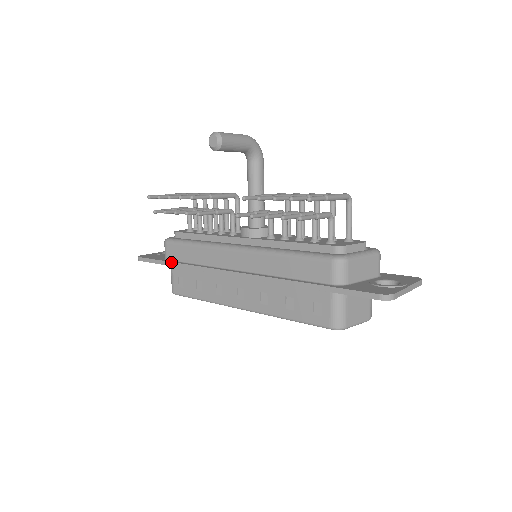
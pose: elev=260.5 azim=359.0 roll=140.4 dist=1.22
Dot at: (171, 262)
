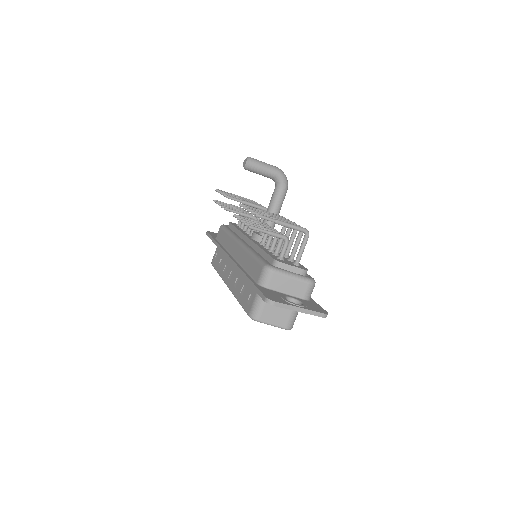
Dot at: (214, 240)
